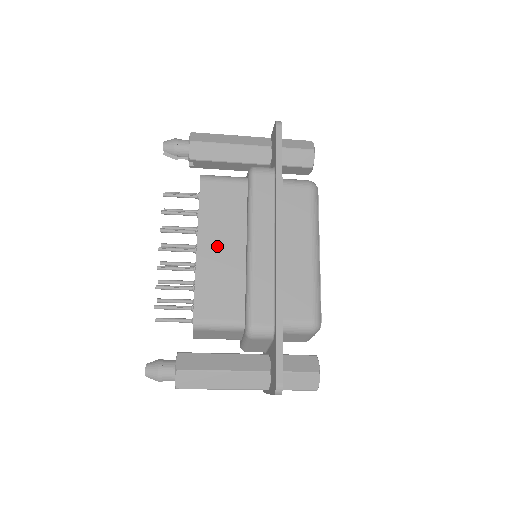
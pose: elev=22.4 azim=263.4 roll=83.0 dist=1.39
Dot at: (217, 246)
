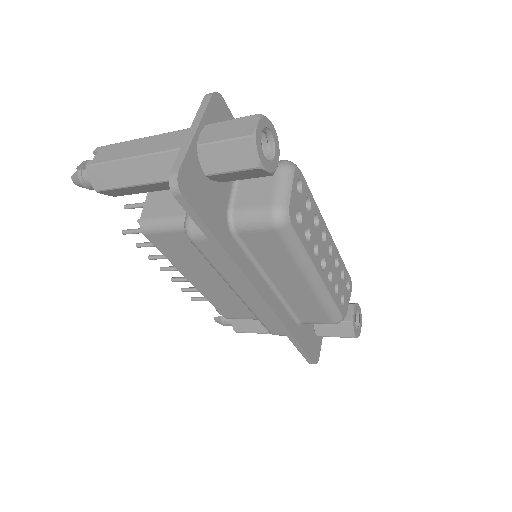
Dot at: (207, 281)
